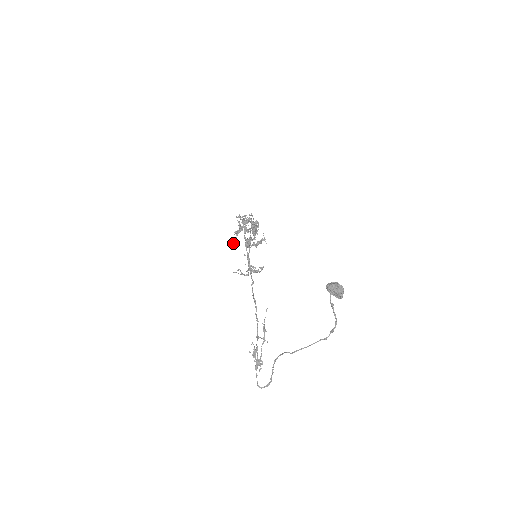
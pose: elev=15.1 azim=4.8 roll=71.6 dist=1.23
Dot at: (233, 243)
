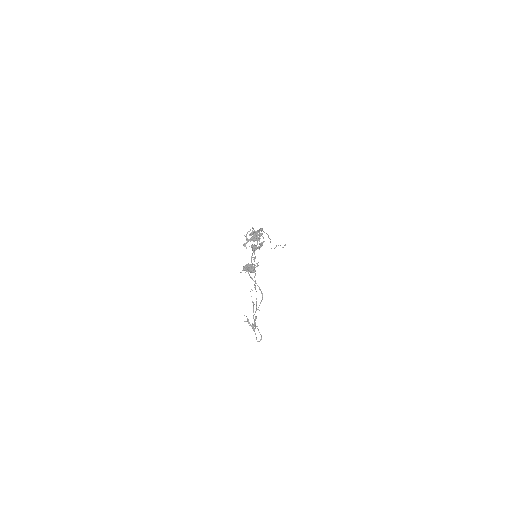
Dot at: (285, 245)
